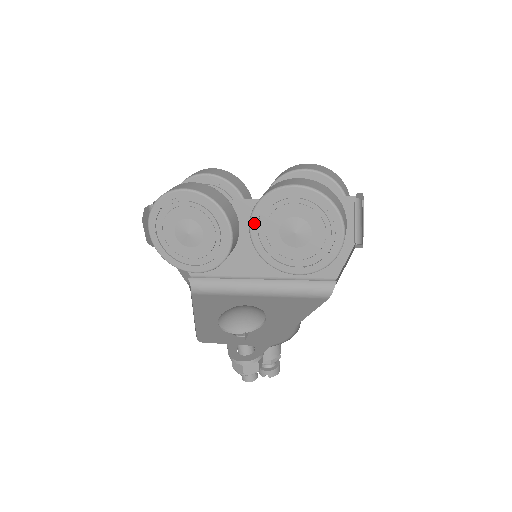
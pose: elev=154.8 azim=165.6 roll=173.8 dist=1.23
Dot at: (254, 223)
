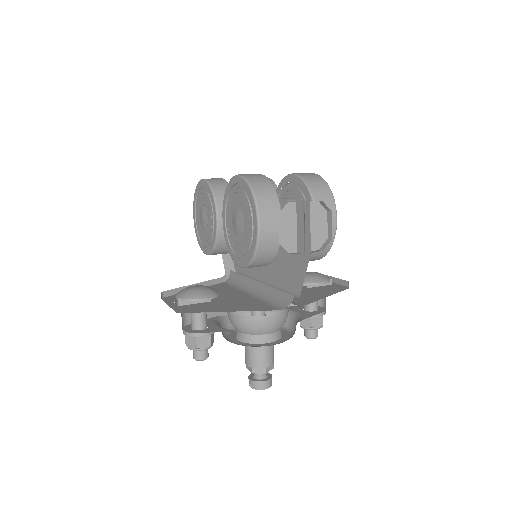
Dot at: (224, 211)
